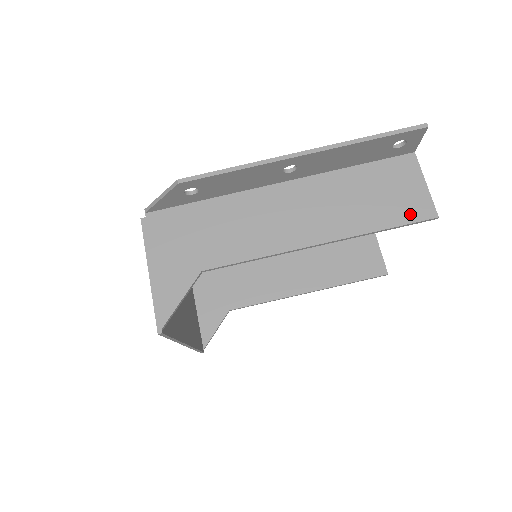
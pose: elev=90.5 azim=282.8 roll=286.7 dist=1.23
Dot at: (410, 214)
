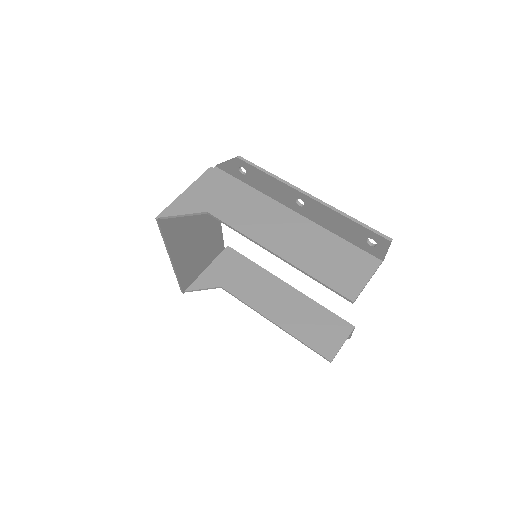
Dot at: (340, 286)
